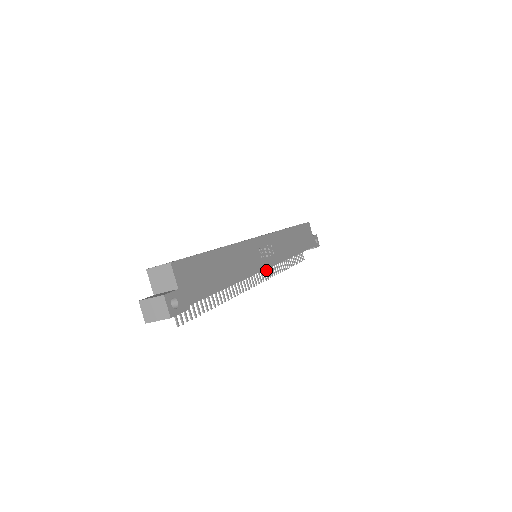
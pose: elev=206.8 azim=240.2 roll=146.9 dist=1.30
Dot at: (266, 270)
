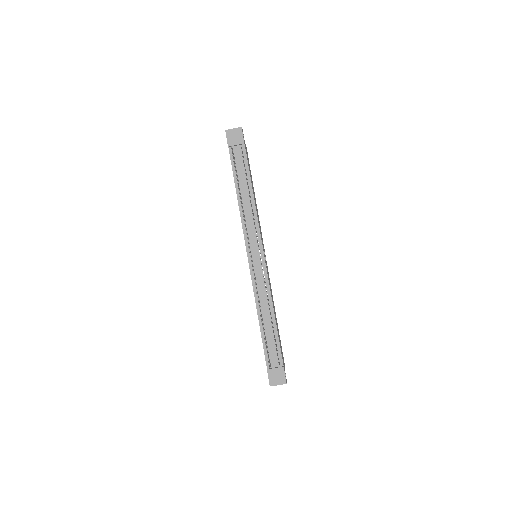
Dot at: (254, 275)
